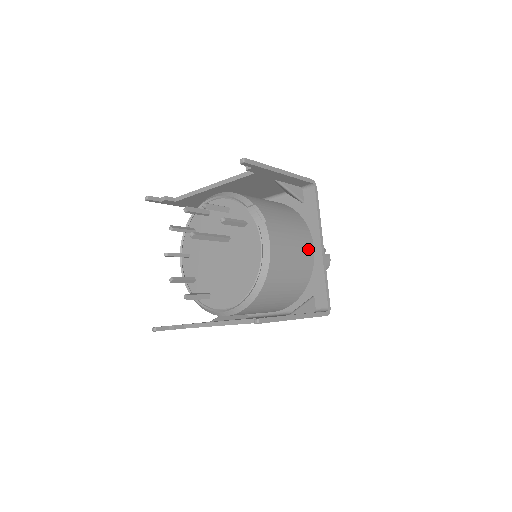
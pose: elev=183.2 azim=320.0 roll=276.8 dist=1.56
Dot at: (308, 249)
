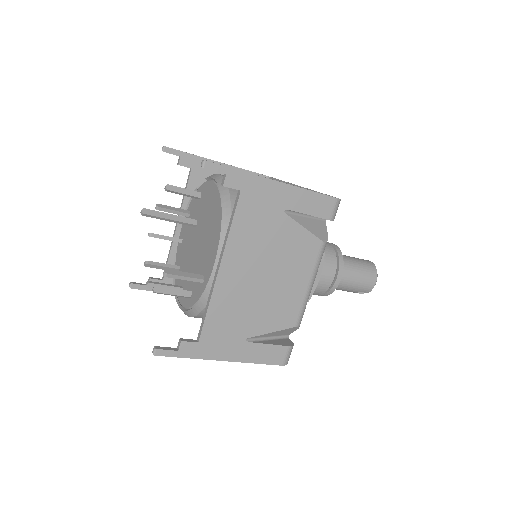
Dot at: occluded
